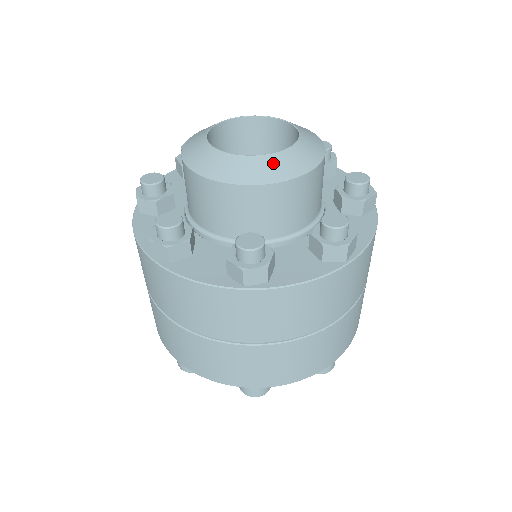
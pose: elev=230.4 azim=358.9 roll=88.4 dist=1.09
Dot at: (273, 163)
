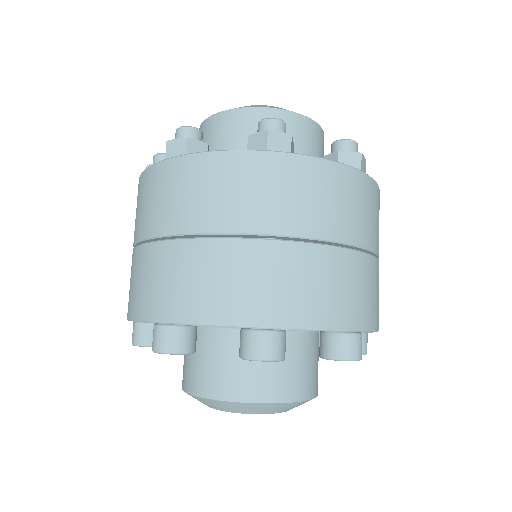
Dot at: (246, 106)
